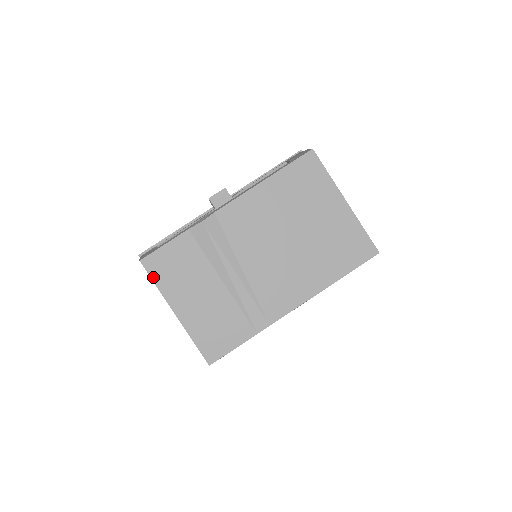
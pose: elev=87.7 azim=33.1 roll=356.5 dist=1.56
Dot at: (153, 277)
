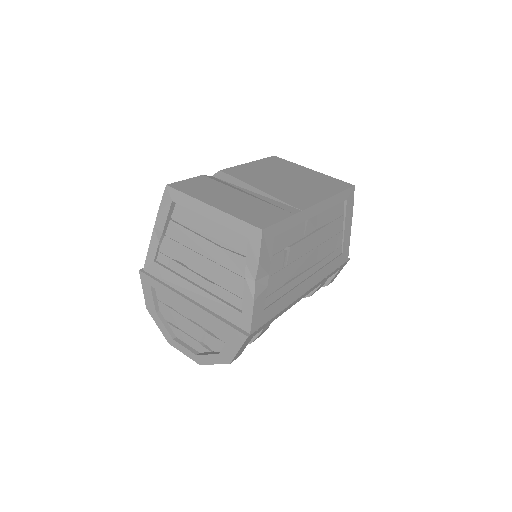
Dot at: (182, 191)
